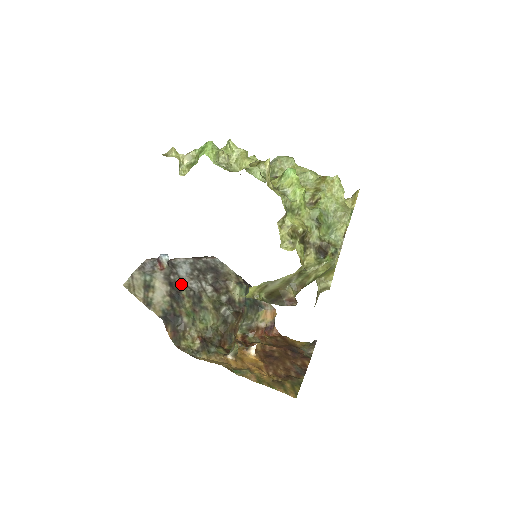
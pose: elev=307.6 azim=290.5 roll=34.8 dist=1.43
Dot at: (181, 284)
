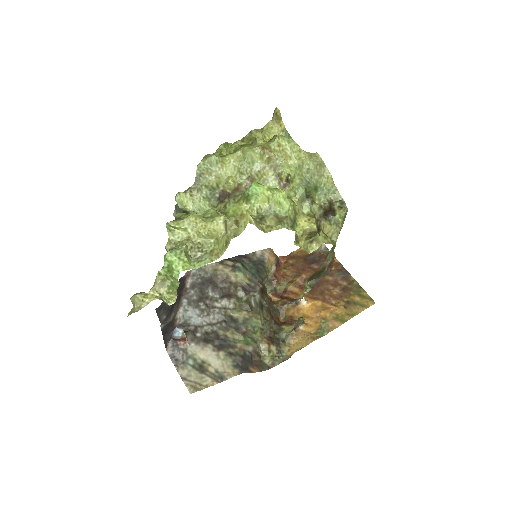
Dot at: (209, 329)
